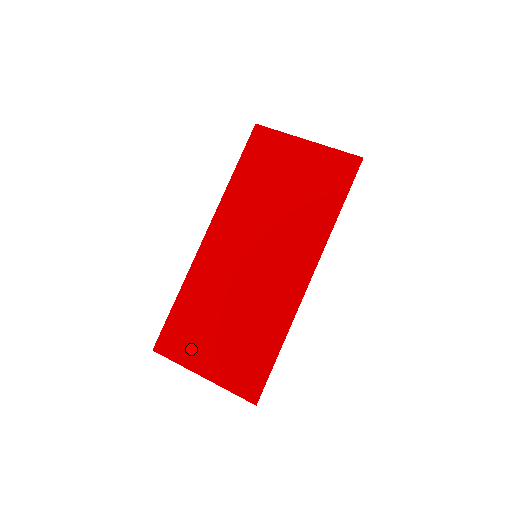
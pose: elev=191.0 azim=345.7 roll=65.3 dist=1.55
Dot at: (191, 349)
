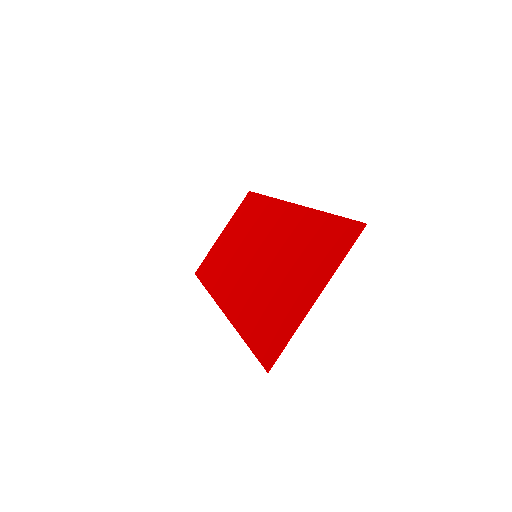
Dot at: (287, 316)
